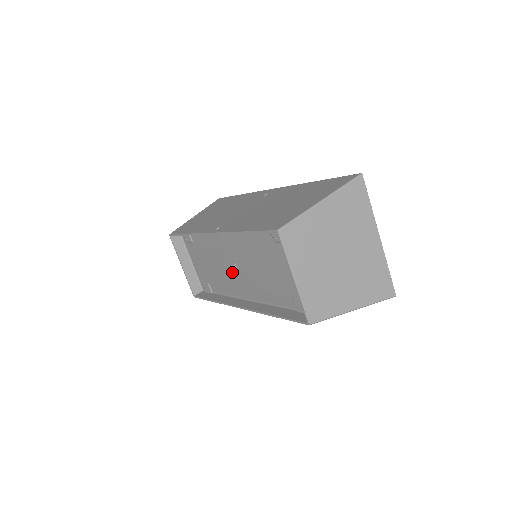
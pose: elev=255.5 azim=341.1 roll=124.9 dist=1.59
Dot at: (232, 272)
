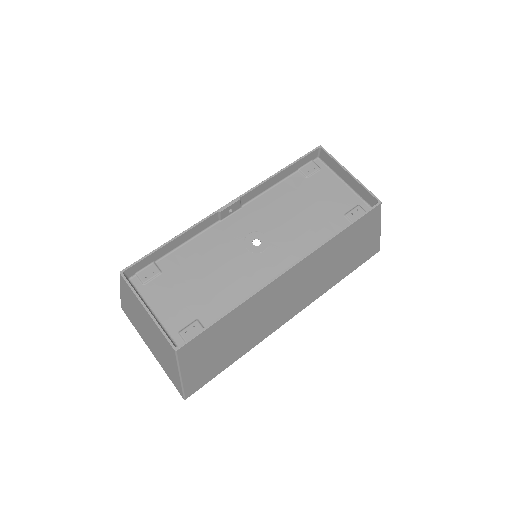
Dot at: (251, 254)
